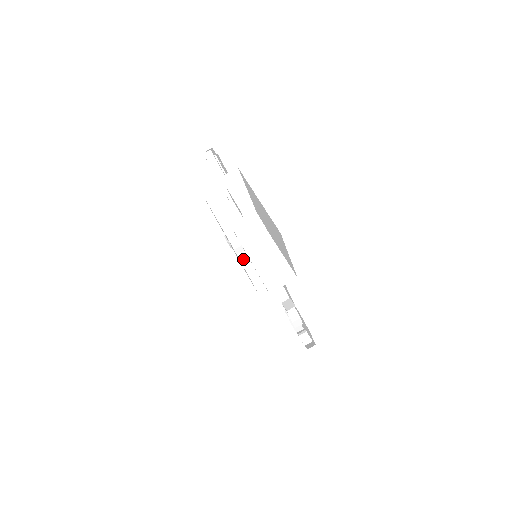
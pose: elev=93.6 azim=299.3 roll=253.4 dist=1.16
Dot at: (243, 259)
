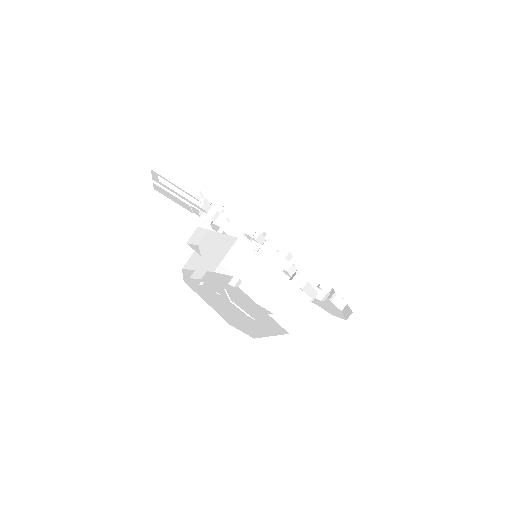
Dot at: (247, 290)
